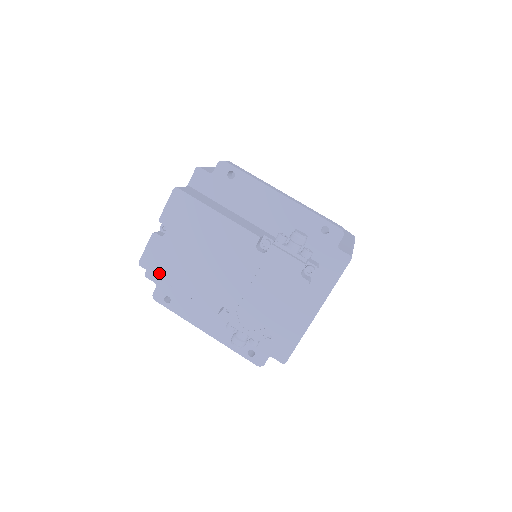
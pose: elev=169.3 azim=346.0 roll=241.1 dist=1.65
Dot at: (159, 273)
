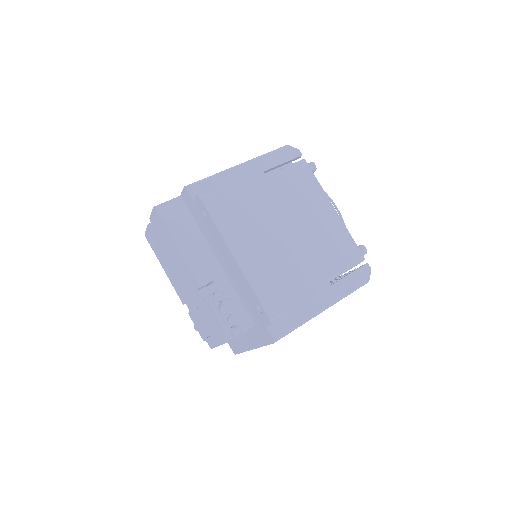
Dot at: (154, 251)
